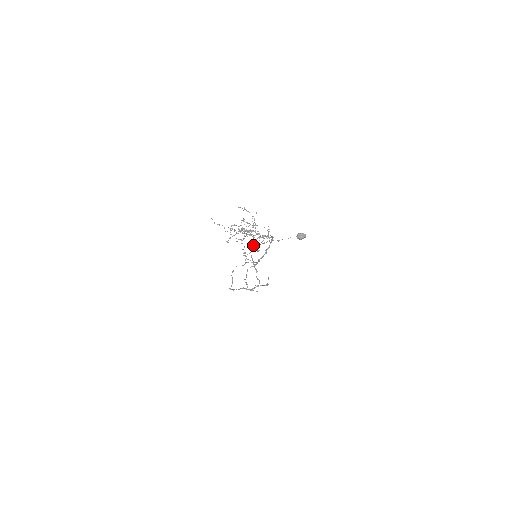
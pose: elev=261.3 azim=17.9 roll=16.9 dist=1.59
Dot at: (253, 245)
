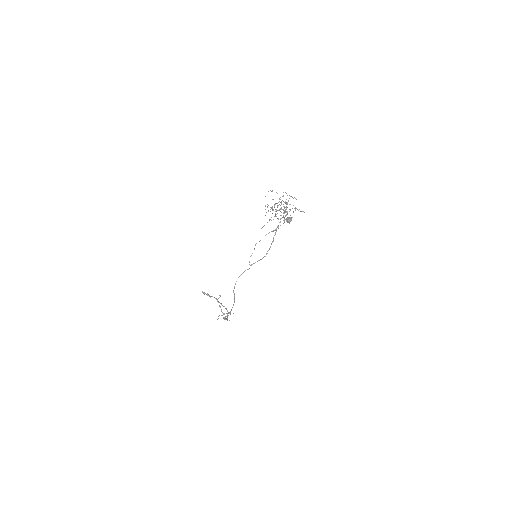
Dot at: occluded
